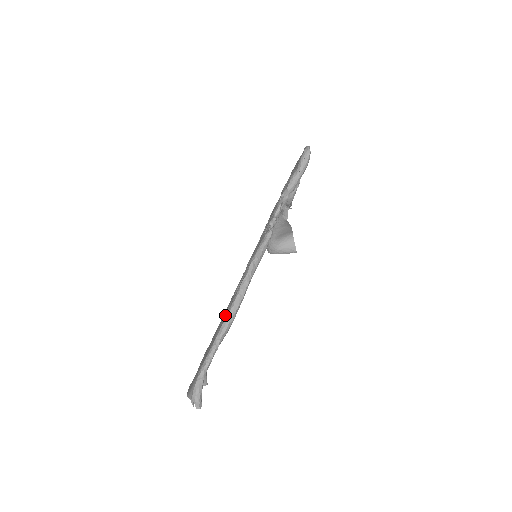
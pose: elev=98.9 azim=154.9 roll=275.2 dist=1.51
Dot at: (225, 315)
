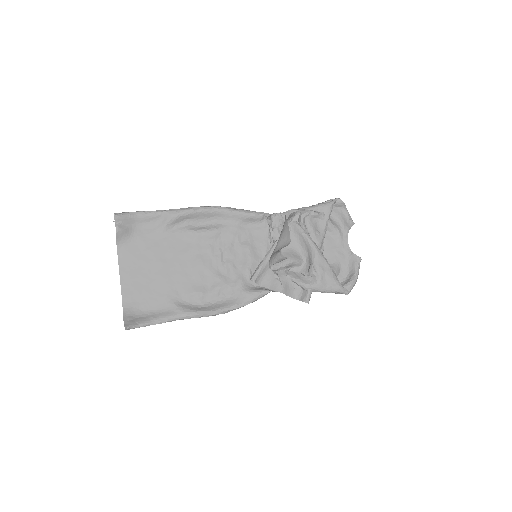
Dot at: (190, 220)
